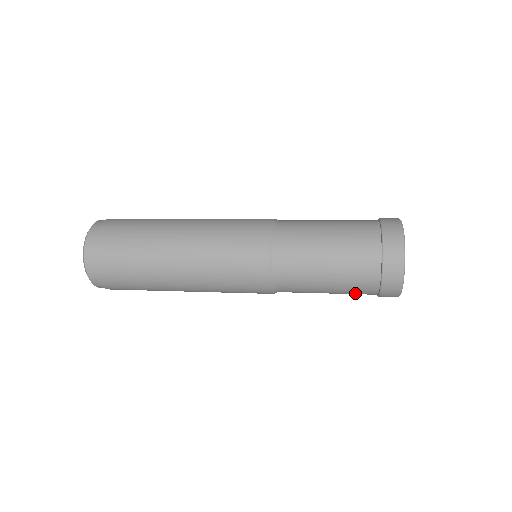
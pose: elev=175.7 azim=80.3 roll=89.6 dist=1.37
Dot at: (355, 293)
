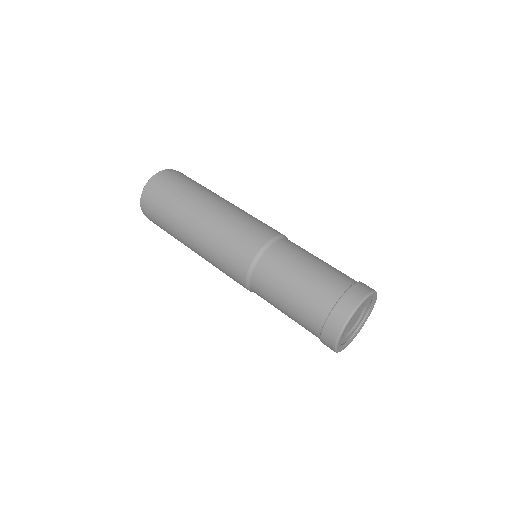
Dot at: occluded
